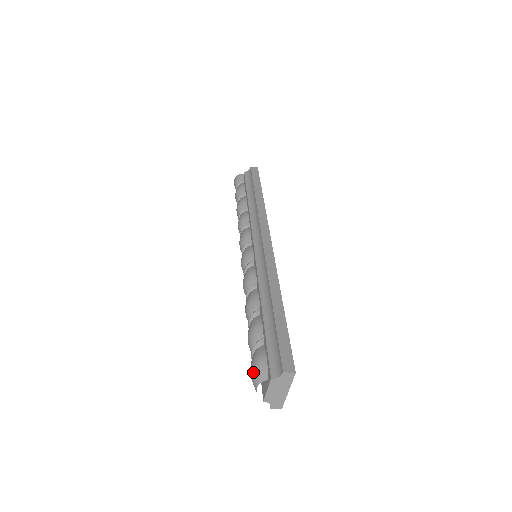
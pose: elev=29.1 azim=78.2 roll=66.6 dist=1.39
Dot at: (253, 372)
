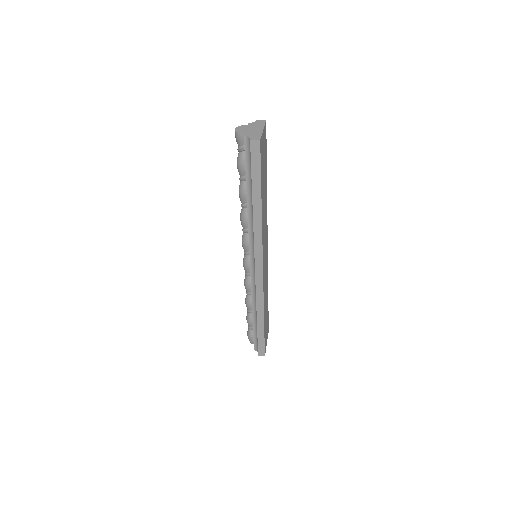
Dot at: (248, 338)
